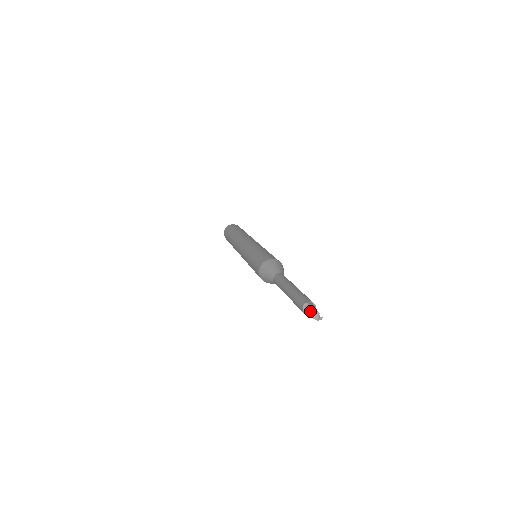
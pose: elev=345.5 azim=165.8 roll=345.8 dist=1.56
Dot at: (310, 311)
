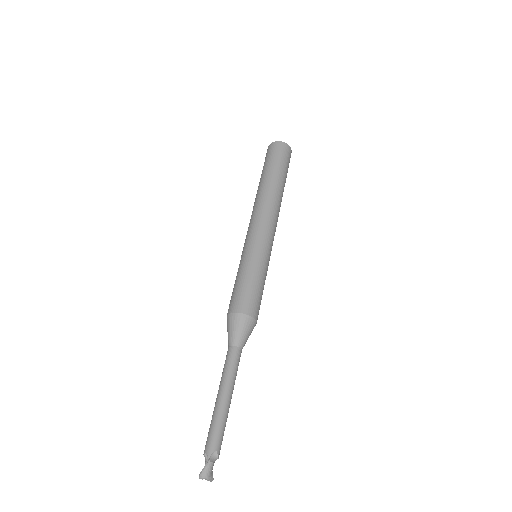
Dot at: (200, 475)
